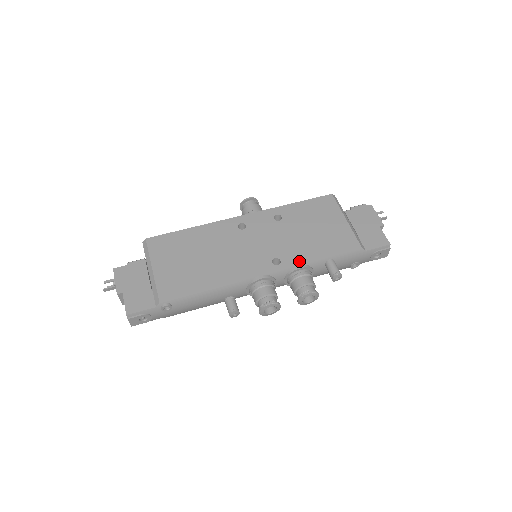
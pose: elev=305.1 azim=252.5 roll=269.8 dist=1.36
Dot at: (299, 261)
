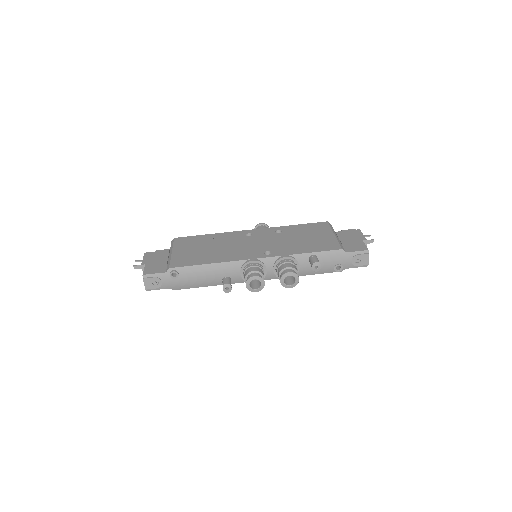
Dot at: (286, 253)
